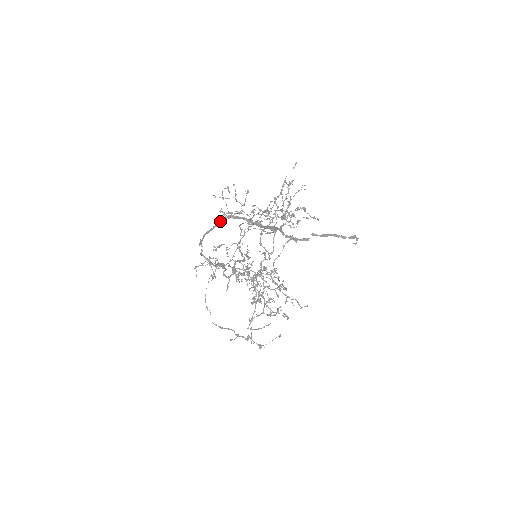
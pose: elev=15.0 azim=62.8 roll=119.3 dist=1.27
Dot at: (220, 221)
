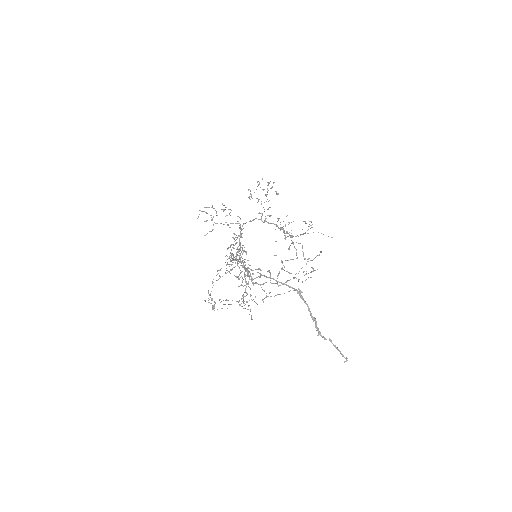
Dot at: (290, 286)
